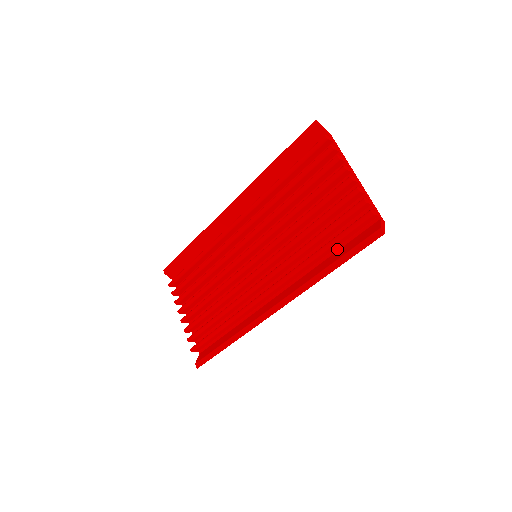
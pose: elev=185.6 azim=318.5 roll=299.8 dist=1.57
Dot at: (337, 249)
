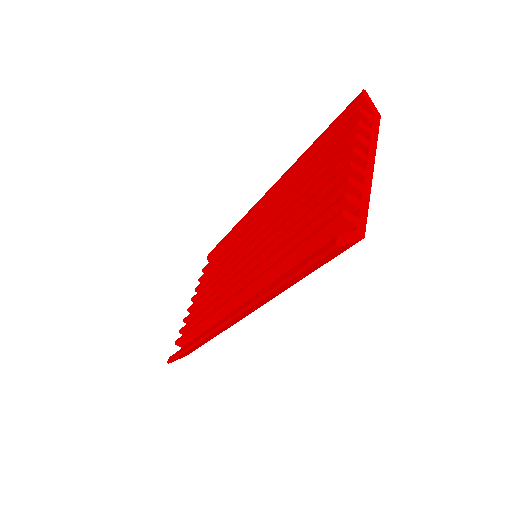
Dot at: occluded
